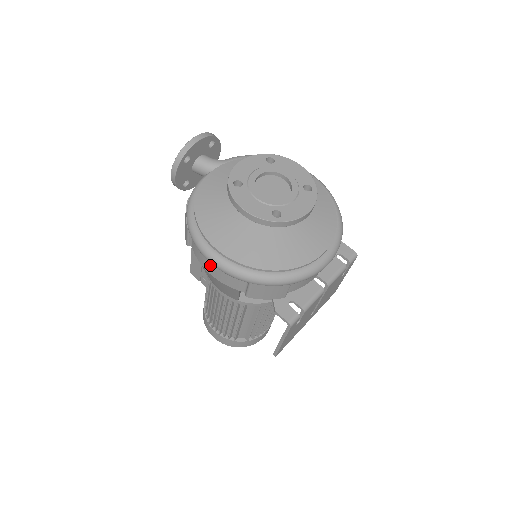
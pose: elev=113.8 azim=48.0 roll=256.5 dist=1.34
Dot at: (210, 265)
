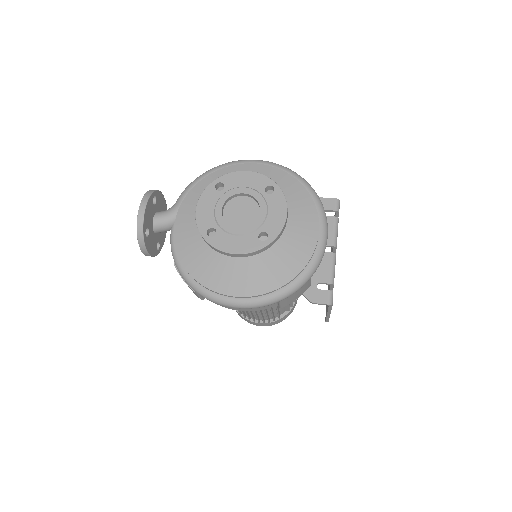
Dot at: occluded
